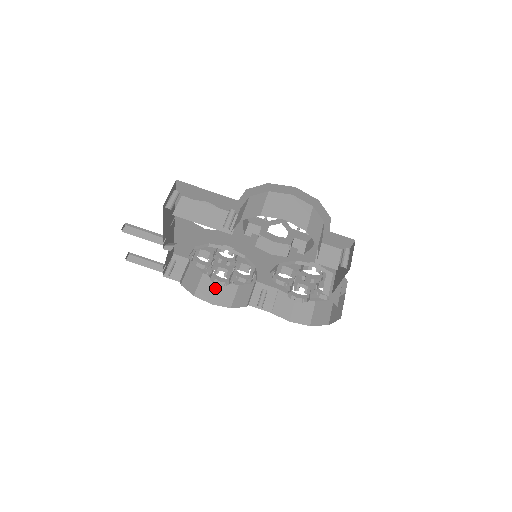
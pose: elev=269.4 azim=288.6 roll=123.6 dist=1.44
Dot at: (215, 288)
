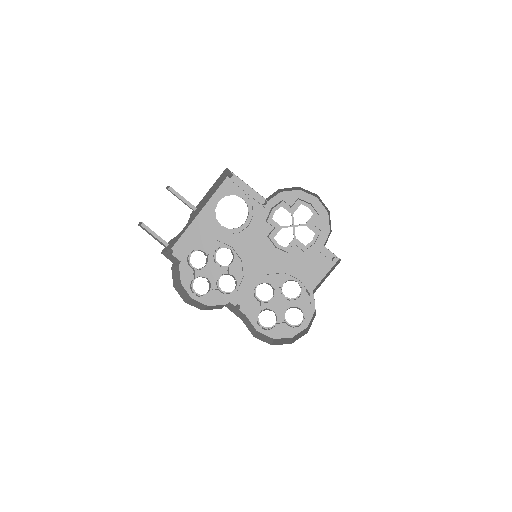
Dot at: (188, 298)
